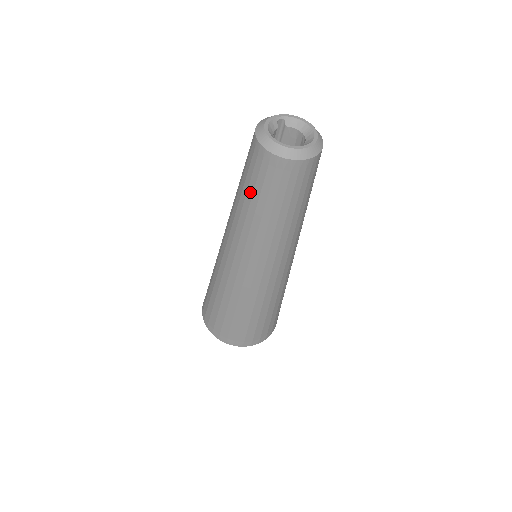
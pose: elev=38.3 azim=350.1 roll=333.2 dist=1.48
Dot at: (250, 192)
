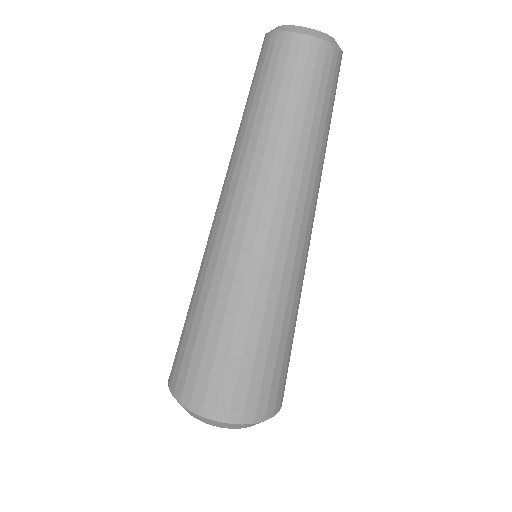
Dot at: (291, 108)
